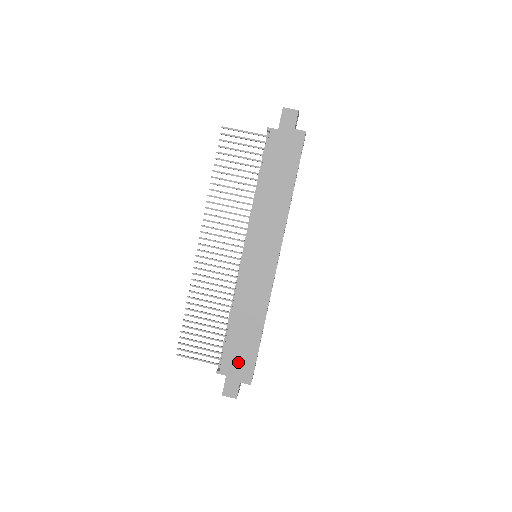
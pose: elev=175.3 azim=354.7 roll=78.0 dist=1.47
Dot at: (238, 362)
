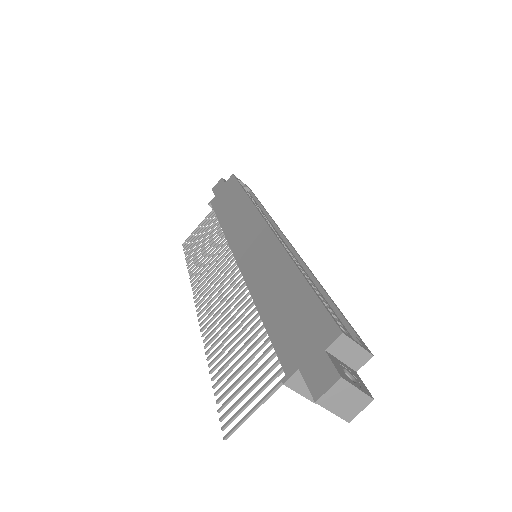
Dot at: (300, 333)
